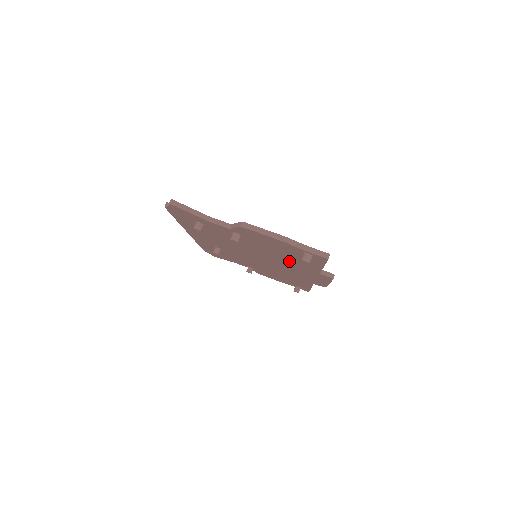
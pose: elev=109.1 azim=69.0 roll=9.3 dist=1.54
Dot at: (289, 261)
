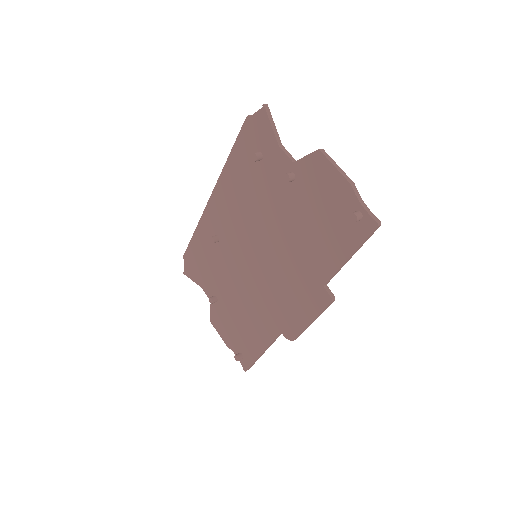
Dot at: (304, 253)
